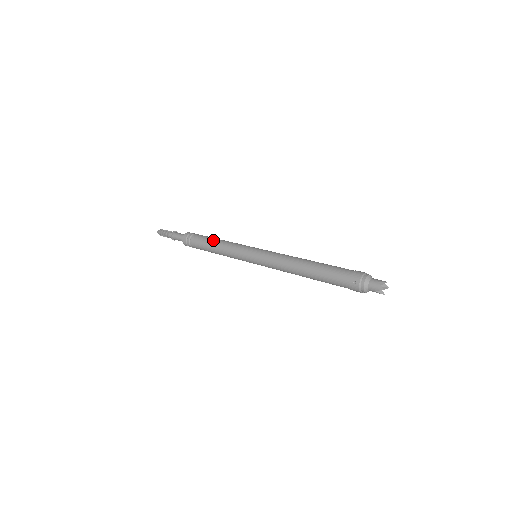
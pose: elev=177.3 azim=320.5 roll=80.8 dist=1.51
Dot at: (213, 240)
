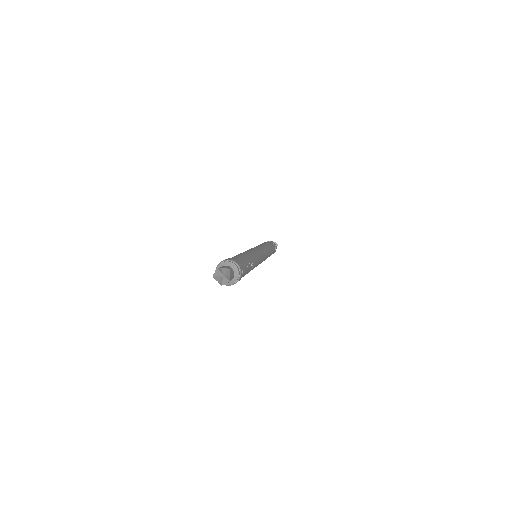
Dot at: occluded
